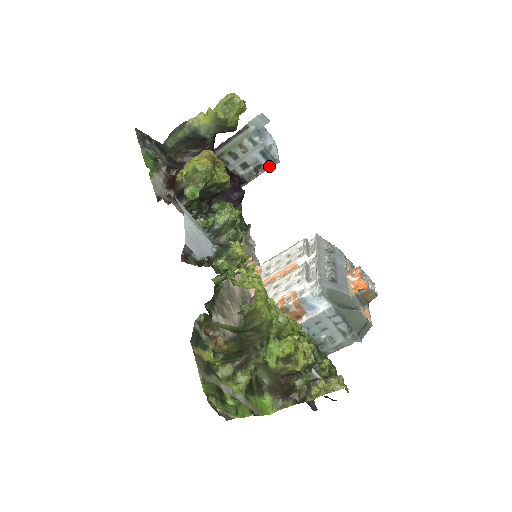
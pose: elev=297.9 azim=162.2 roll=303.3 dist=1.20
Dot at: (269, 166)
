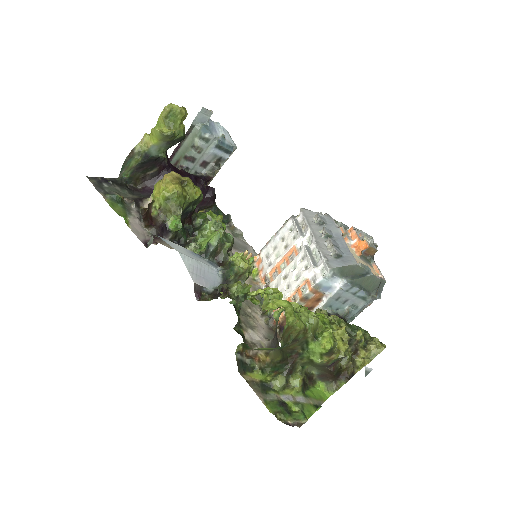
Dot at: (228, 155)
